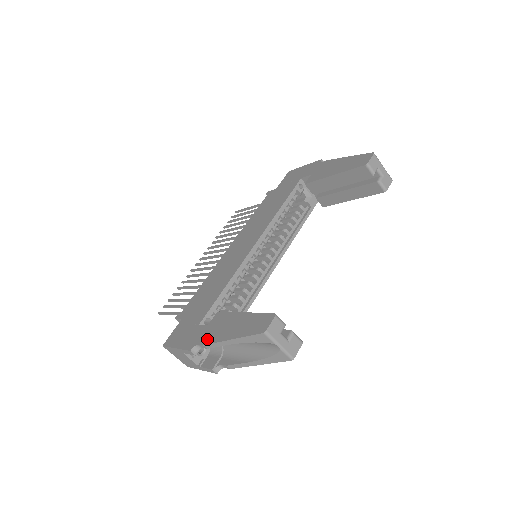
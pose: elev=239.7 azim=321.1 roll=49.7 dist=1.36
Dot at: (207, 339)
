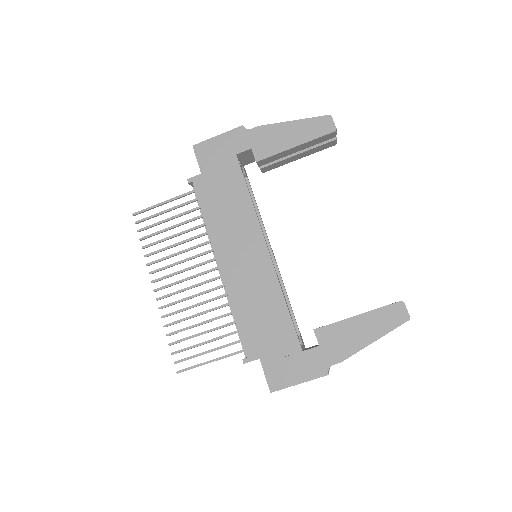
Dot at: (339, 356)
